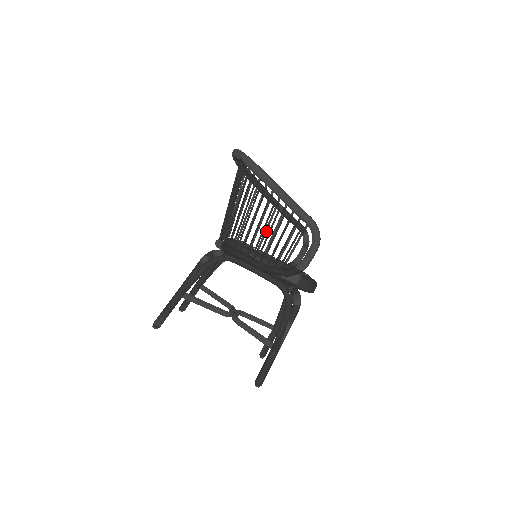
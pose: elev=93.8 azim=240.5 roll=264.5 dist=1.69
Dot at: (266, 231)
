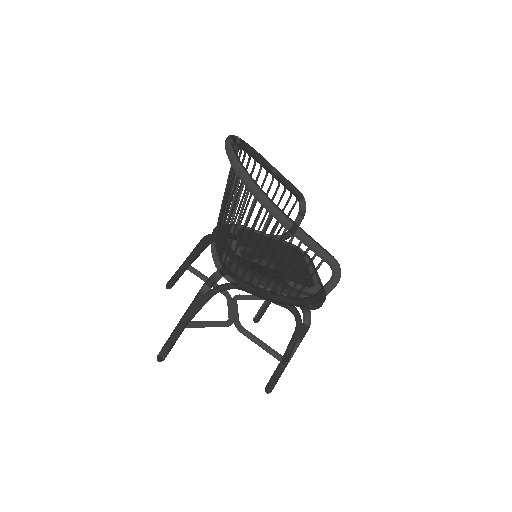
Dot at: (278, 265)
